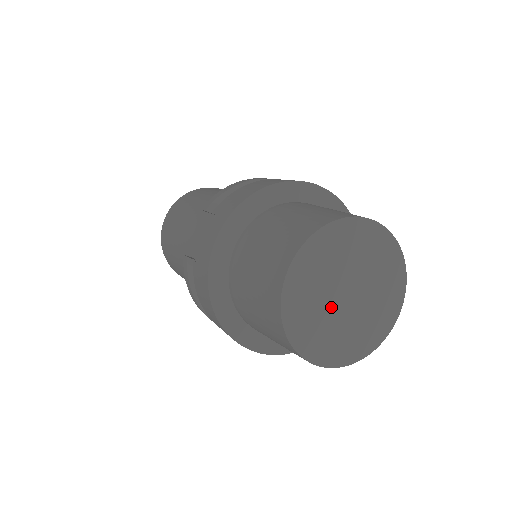
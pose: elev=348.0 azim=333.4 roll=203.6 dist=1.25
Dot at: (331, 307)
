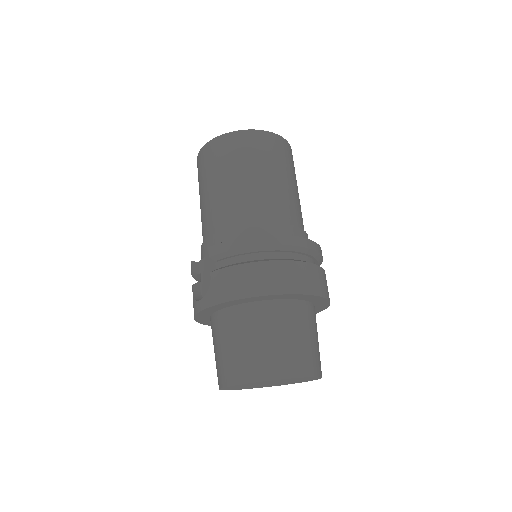
Dot at: occluded
